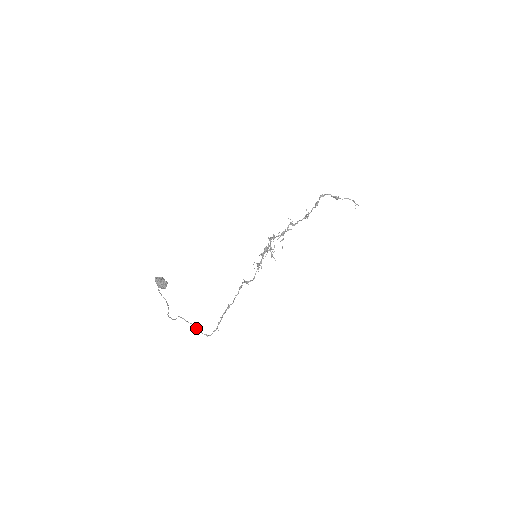
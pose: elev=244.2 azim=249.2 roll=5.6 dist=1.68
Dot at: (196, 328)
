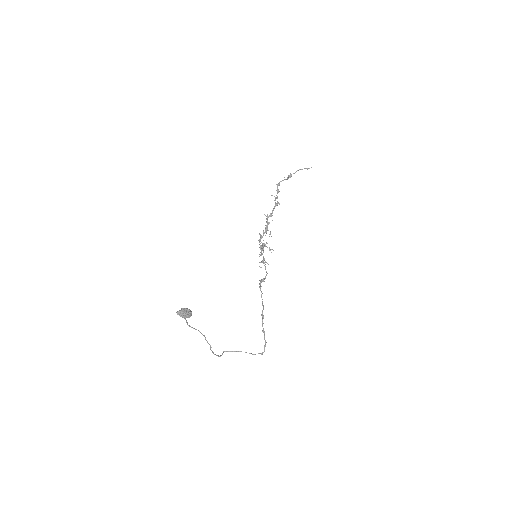
Dot at: (246, 352)
